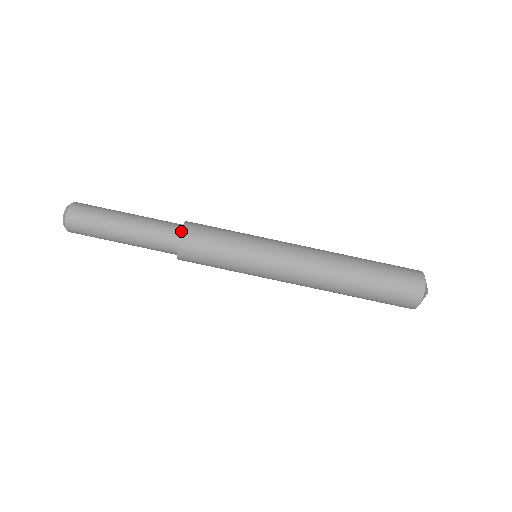
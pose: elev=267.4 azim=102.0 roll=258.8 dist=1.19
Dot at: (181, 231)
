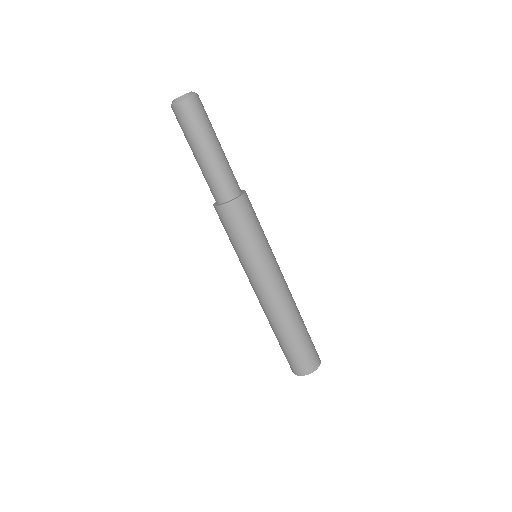
Dot at: (240, 196)
